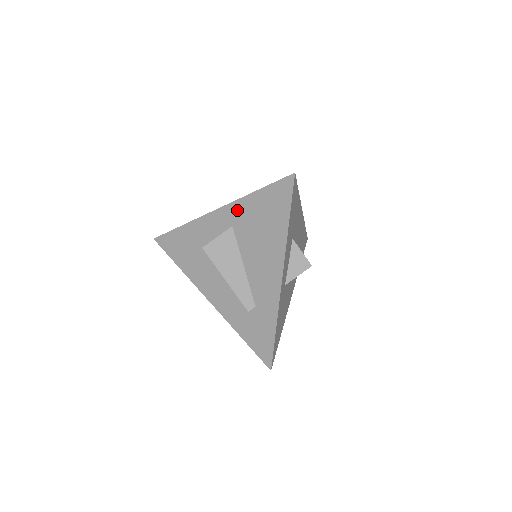
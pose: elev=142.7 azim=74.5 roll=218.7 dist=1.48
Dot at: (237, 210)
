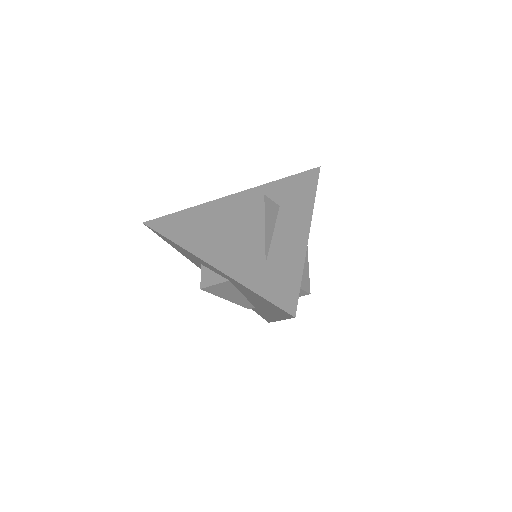
Dot at: (233, 281)
